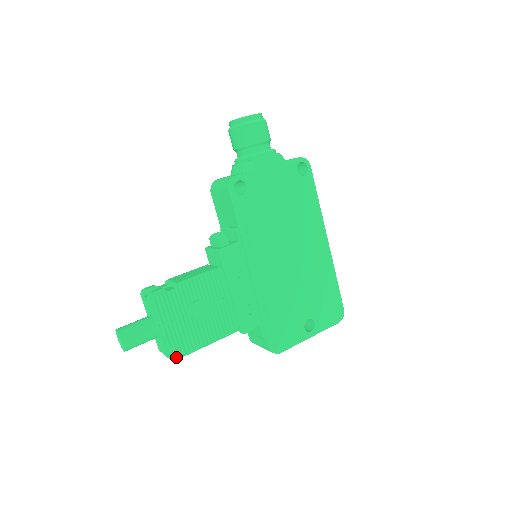
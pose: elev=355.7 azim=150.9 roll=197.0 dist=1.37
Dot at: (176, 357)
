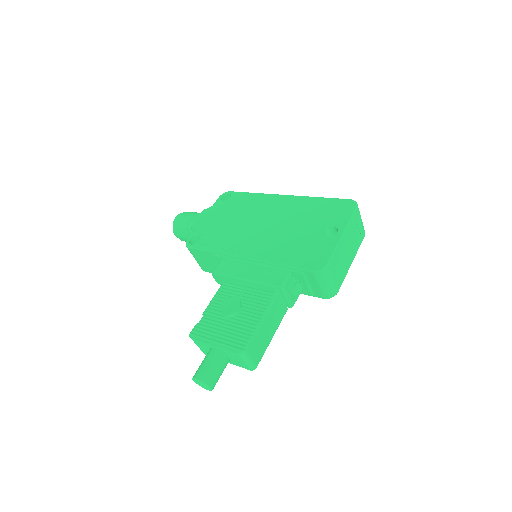
Dot at: (243, 348)
